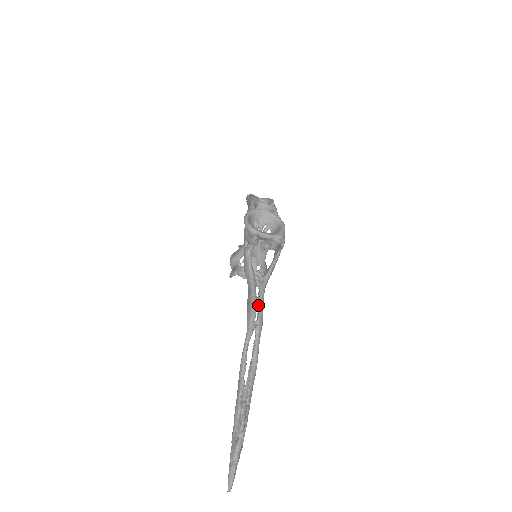
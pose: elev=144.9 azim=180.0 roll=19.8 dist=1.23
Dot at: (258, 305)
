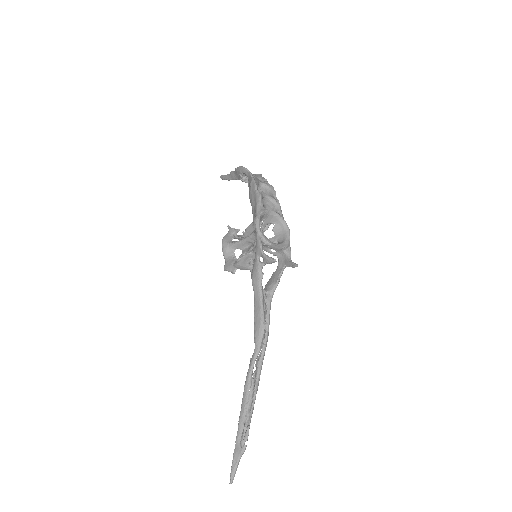
Dot at: (265, 323)
